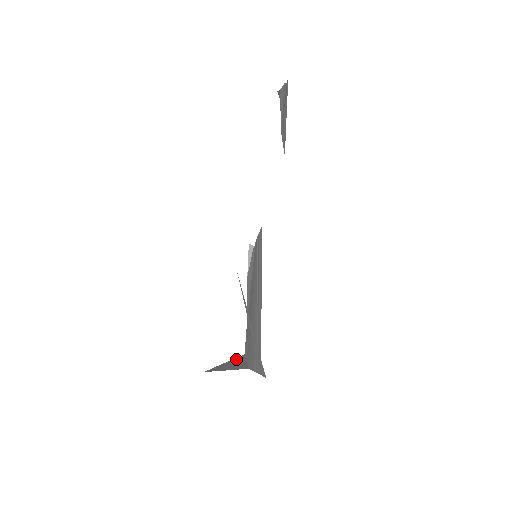
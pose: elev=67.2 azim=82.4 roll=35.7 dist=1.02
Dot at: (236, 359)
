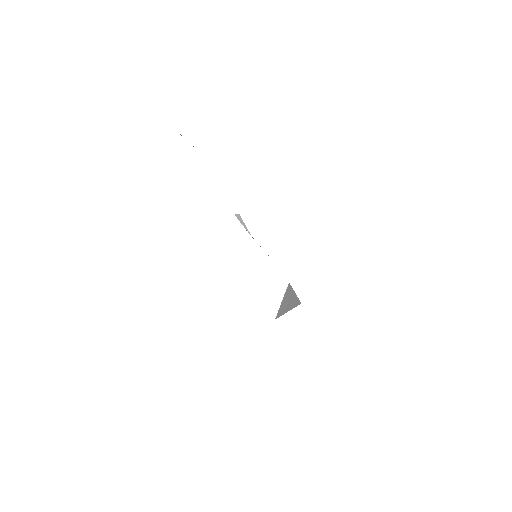
Dot at: (287, 293)
